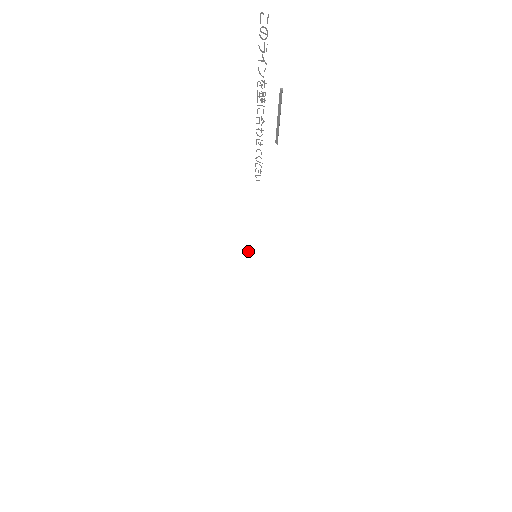
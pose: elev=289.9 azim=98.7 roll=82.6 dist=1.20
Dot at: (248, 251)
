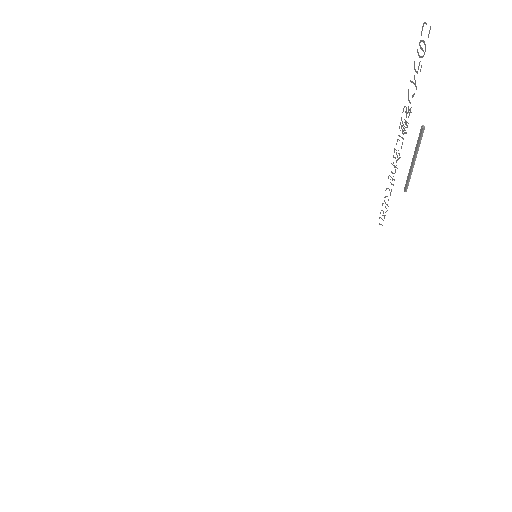
Dot at: (225, 232)
